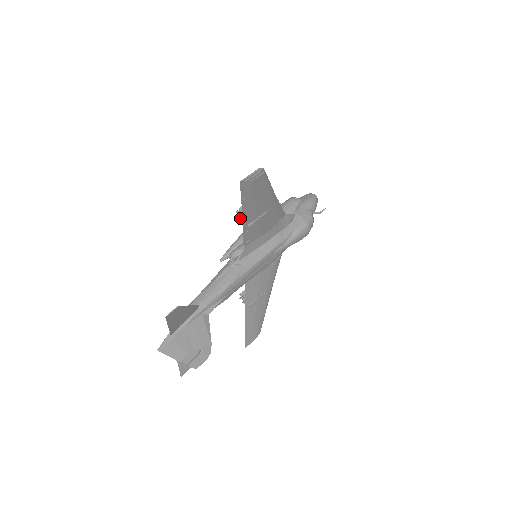
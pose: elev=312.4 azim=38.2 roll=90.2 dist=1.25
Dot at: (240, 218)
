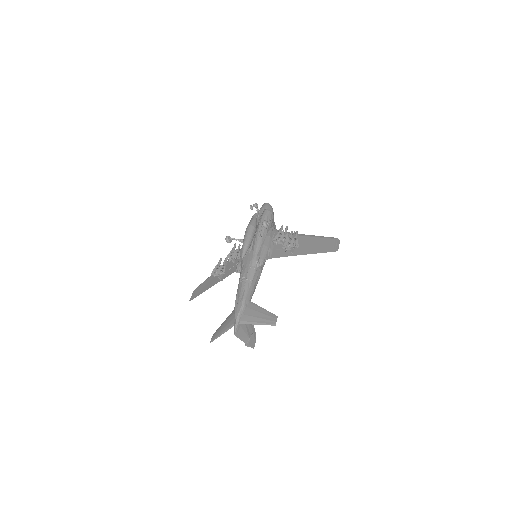
Dot at: (289, 247)
